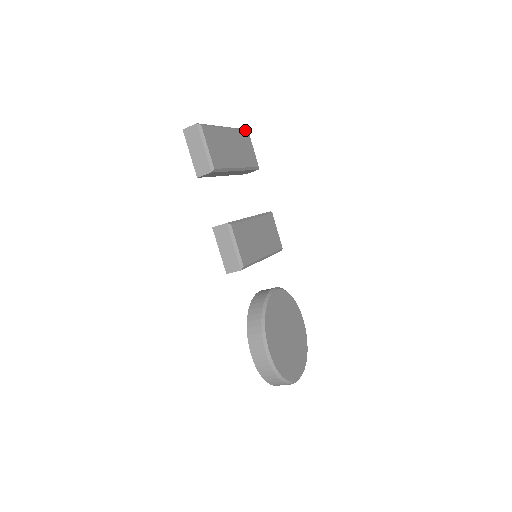
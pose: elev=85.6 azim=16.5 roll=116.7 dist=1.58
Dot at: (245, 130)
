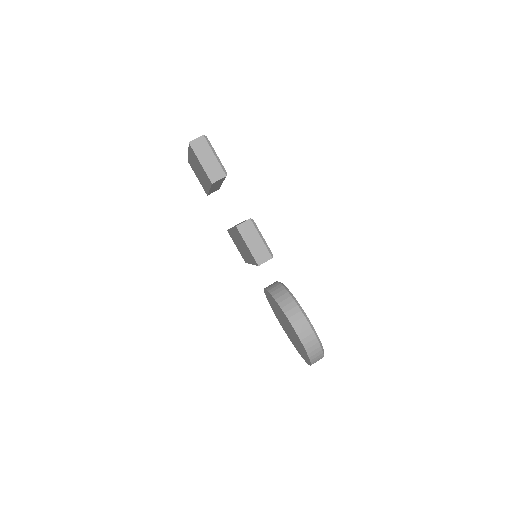
Dot at: occluded
